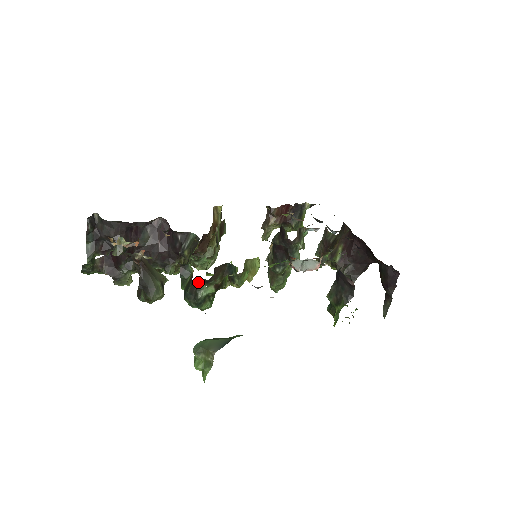
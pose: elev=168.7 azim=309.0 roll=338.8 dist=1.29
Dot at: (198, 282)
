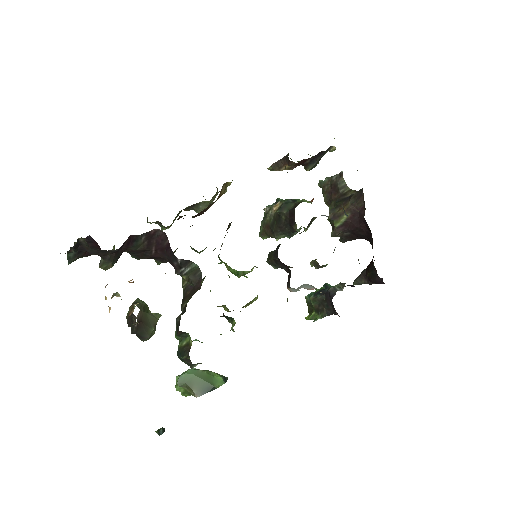
Dot at: occluded
